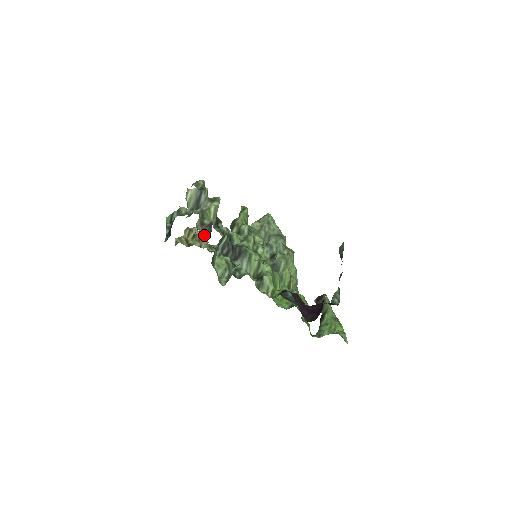
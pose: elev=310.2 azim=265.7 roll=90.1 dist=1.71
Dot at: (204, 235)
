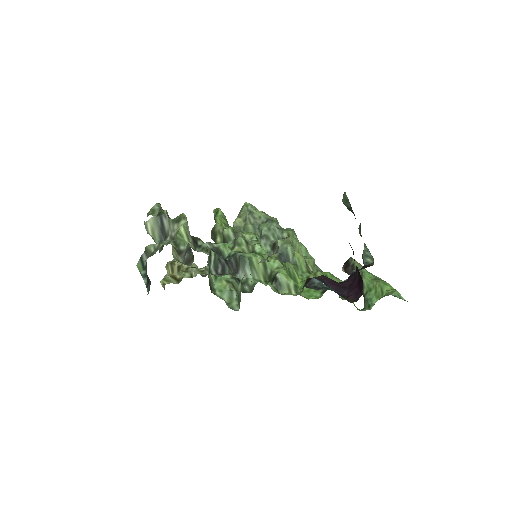
Dot at: (187, 264)
